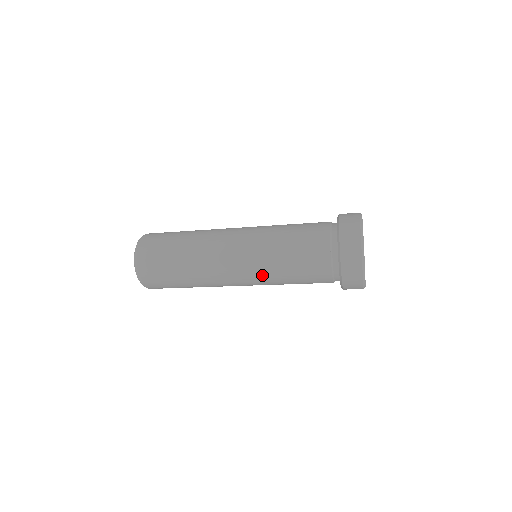
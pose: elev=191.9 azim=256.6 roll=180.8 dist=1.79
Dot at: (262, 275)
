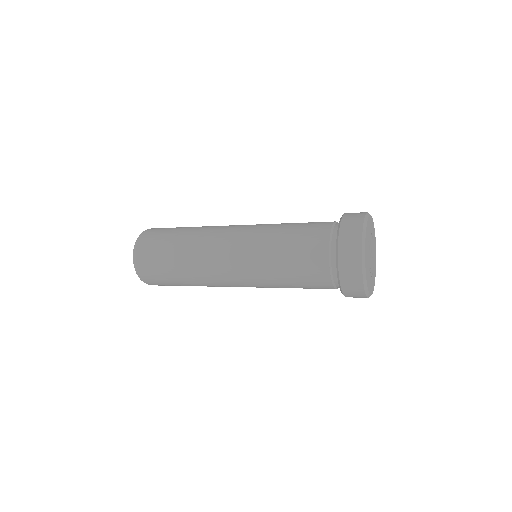
Dot at: occluded
